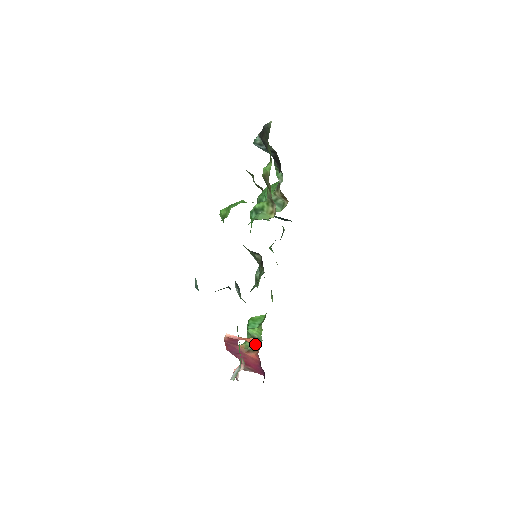
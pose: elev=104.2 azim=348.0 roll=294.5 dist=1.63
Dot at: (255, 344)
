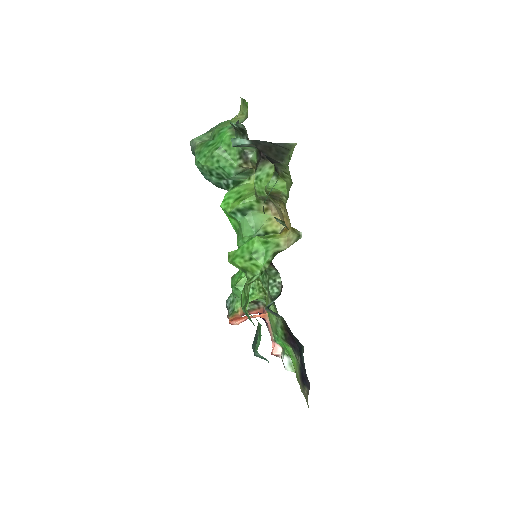
Dot at: (254, 304)
